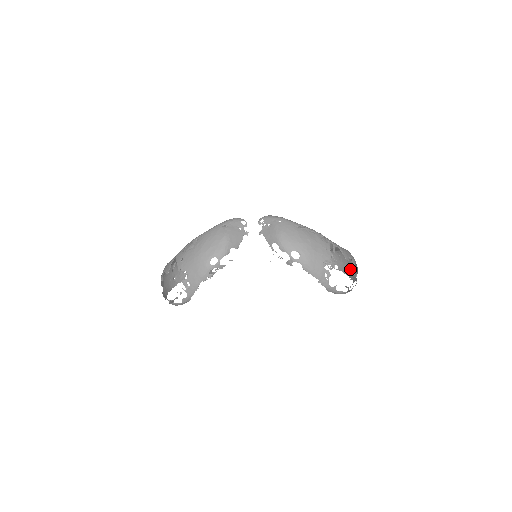
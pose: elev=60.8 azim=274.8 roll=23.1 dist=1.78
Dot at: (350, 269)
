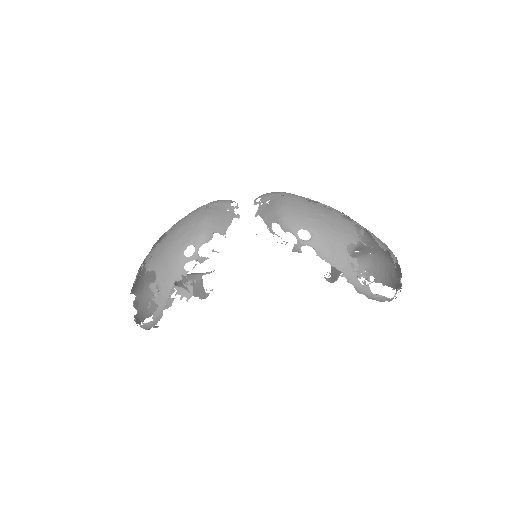
Dot at: (391, 276)
